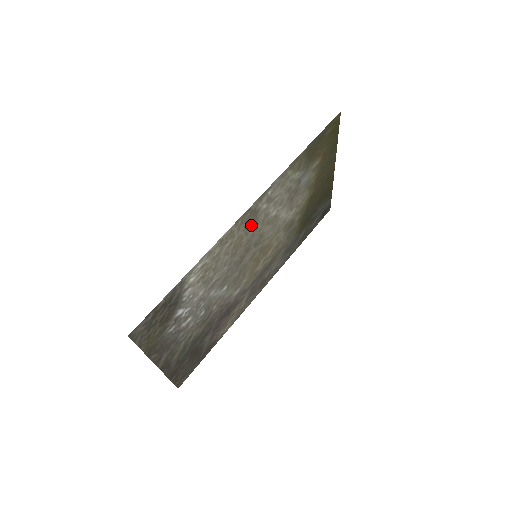
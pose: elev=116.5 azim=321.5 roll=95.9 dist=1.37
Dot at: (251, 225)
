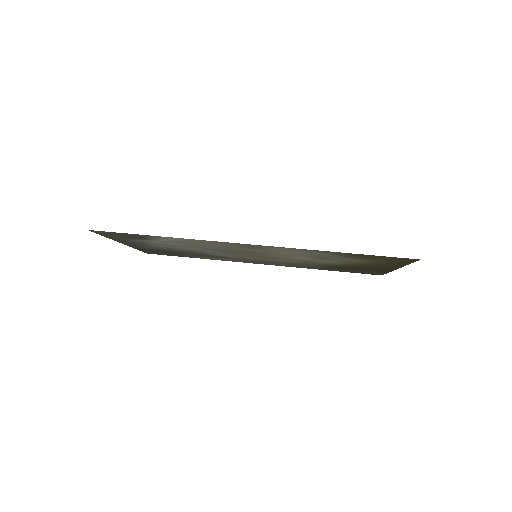
Dot at: (252, 248)
